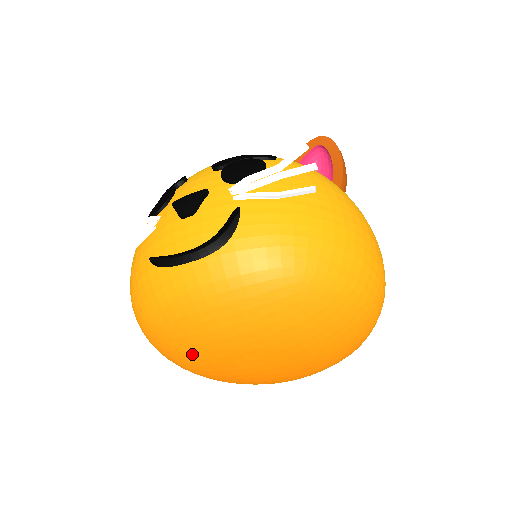
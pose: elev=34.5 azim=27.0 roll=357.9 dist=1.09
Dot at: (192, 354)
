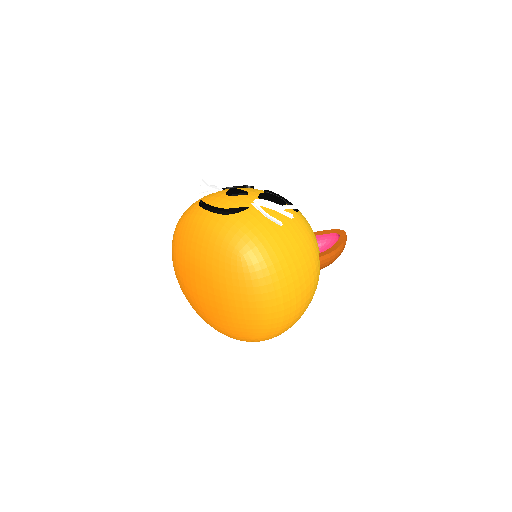
Dot at: (179, 257)
